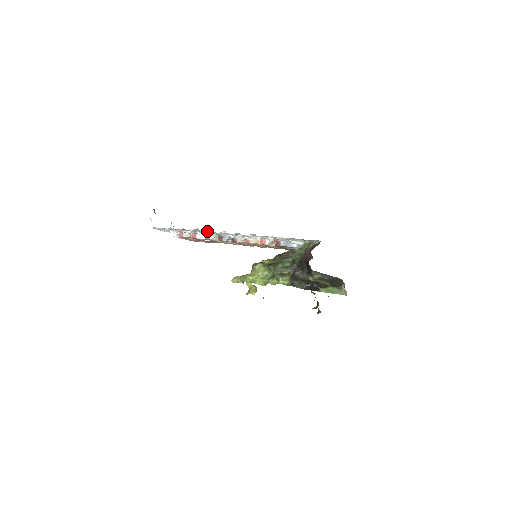
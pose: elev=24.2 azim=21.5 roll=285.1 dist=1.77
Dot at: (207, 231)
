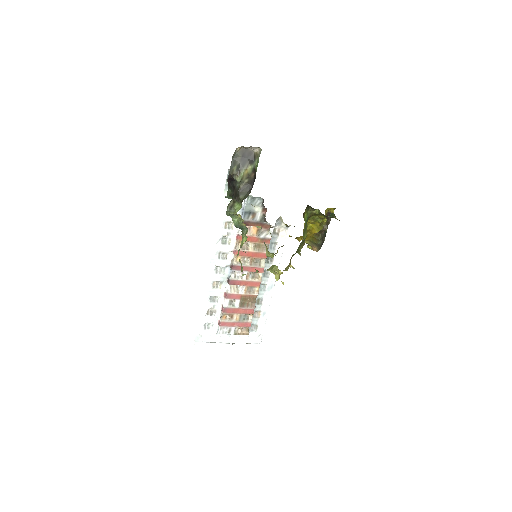
Dot at: (214, 287)
